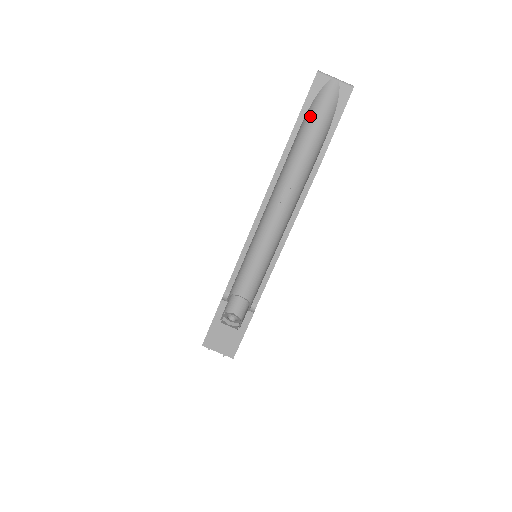
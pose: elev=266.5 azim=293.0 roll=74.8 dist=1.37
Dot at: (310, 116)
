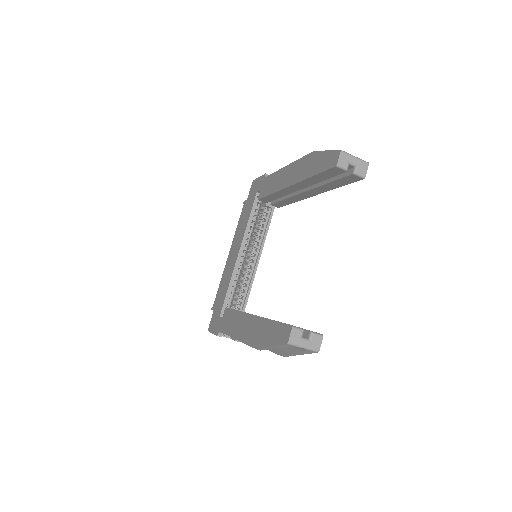
Dot at: occluded
